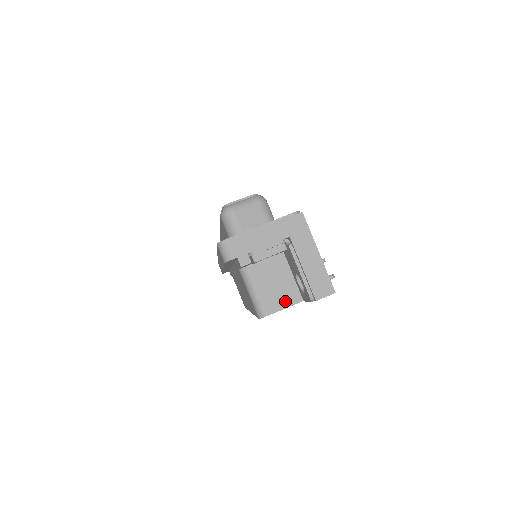
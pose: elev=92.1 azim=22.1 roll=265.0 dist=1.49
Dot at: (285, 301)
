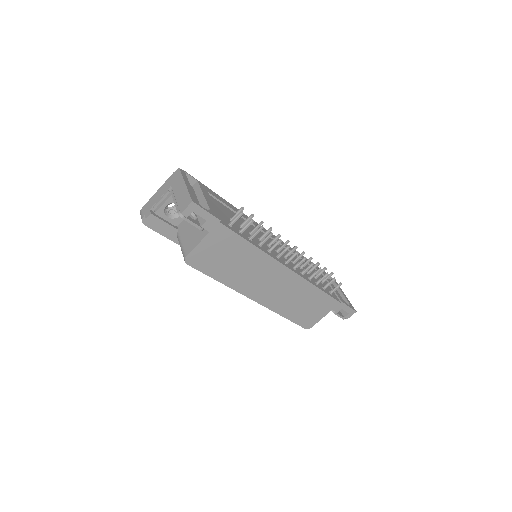
Dot at: (197, 241)
